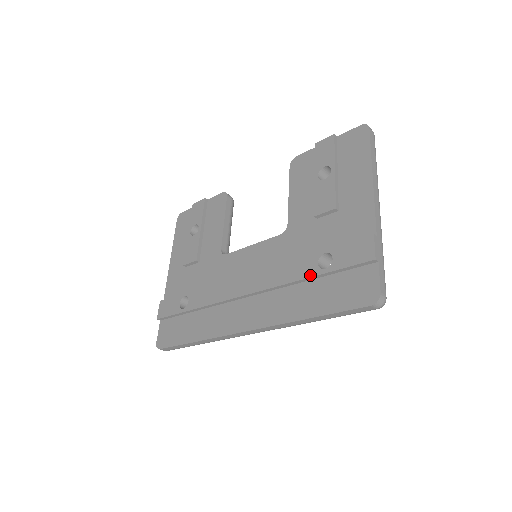
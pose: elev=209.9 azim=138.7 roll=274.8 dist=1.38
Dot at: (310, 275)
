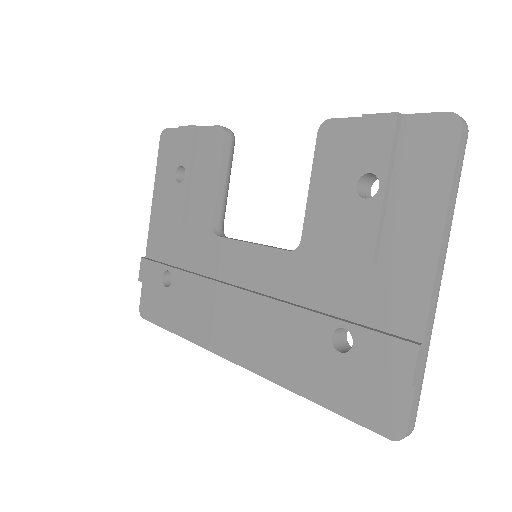
Dot at: (319, 348)
